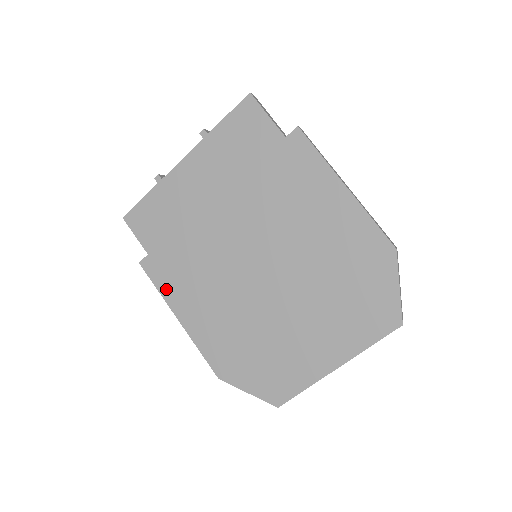
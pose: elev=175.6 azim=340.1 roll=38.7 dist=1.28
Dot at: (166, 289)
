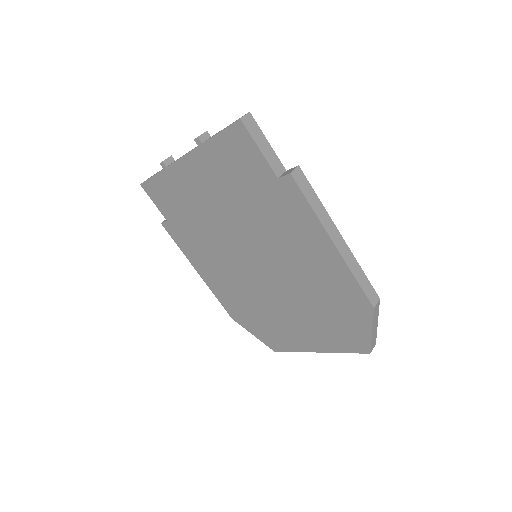
Dot at: (186, 250)
